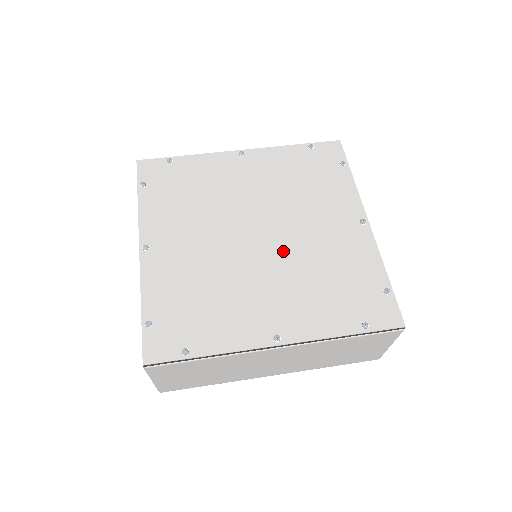
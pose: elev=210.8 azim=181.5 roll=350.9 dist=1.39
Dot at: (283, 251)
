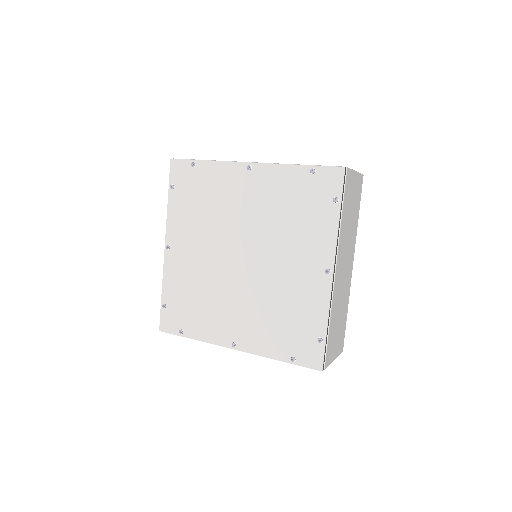
Dot at: (256, 279)
